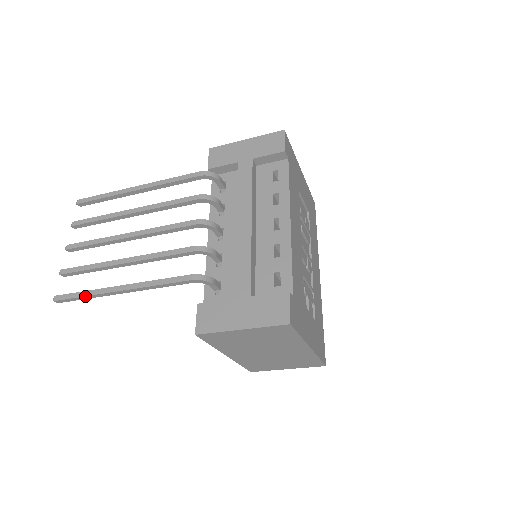
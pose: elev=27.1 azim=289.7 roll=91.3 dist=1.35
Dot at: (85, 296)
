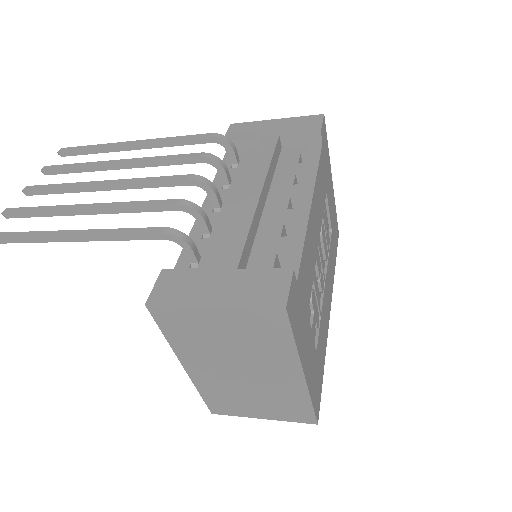
Dot at: (20, 237)
